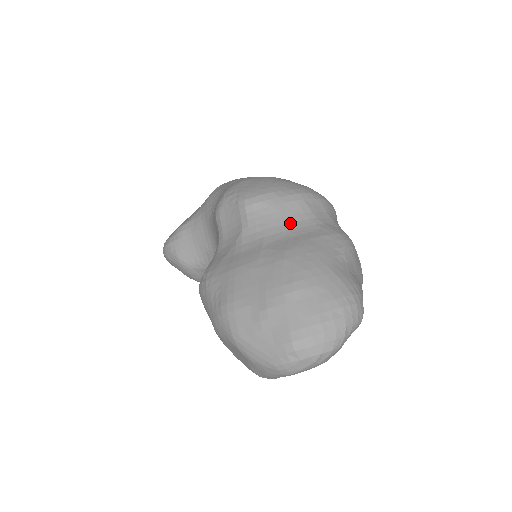
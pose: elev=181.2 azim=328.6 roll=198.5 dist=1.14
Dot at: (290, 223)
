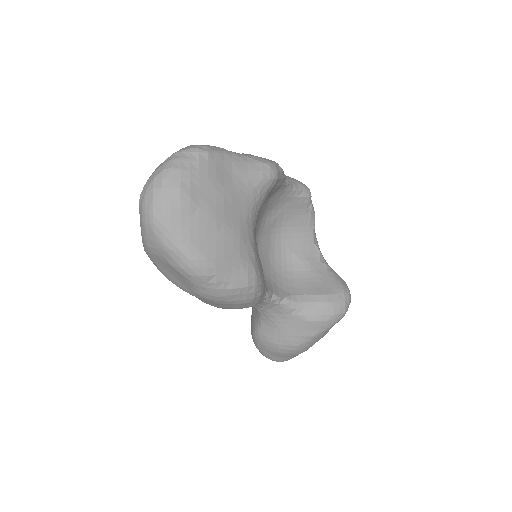
Dot at: occluded
